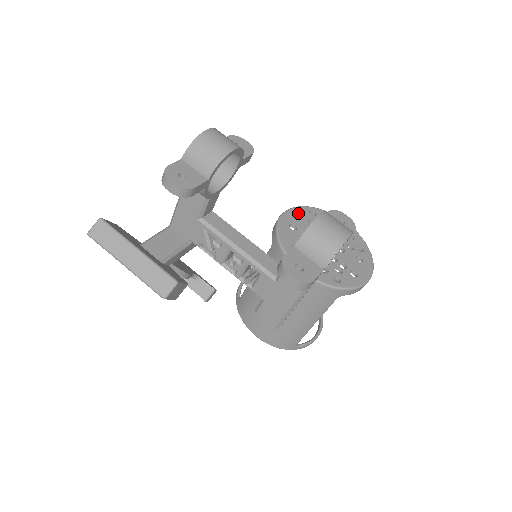
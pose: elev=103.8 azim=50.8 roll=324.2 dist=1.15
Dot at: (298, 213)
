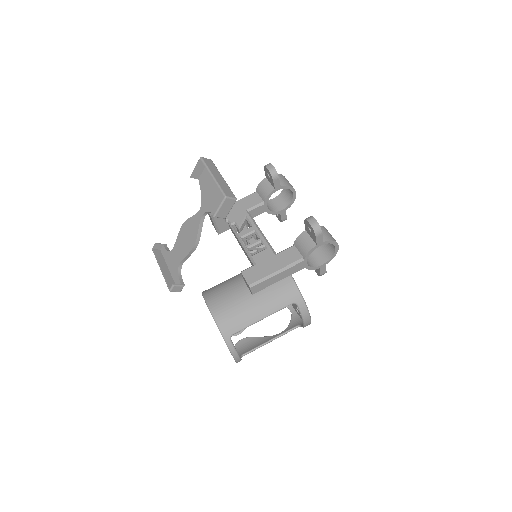
Dot at: occluded
